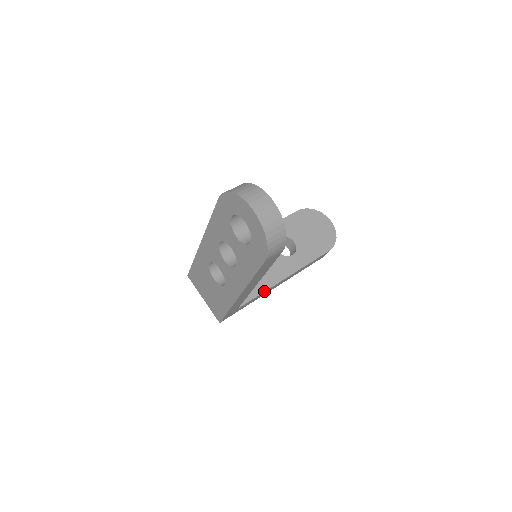
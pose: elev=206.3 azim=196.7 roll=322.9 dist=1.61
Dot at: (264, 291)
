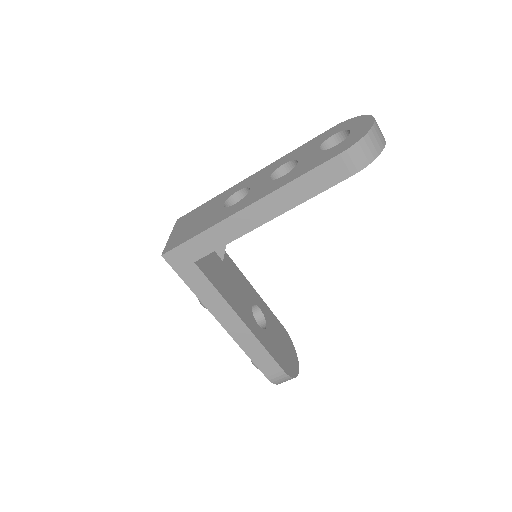
Dot at: (221, 294)
